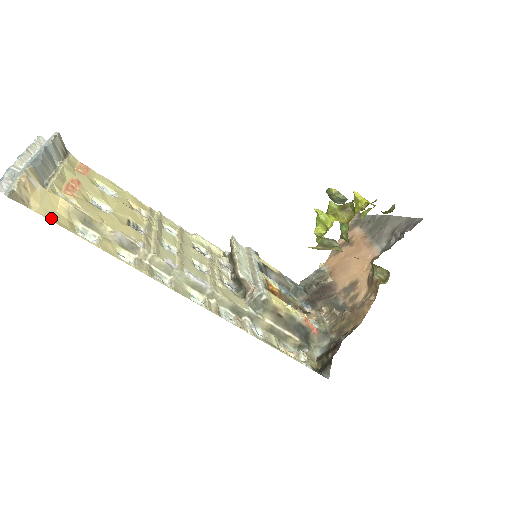
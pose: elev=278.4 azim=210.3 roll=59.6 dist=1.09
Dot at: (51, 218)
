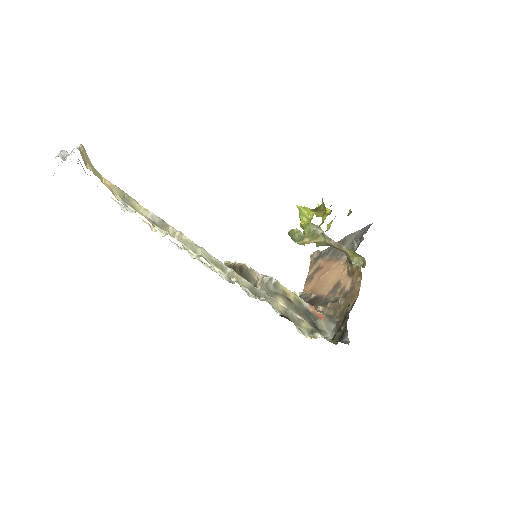
Dot at: occluded
